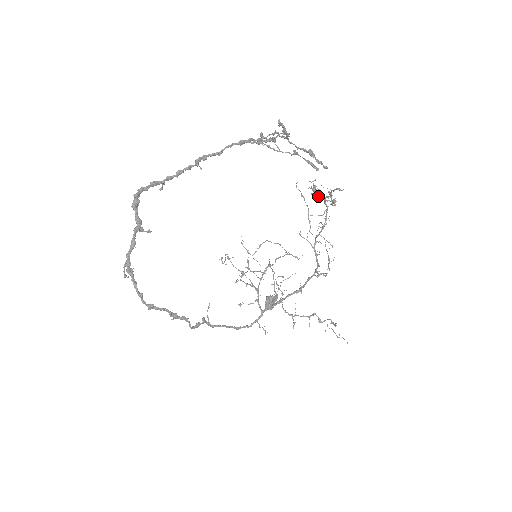
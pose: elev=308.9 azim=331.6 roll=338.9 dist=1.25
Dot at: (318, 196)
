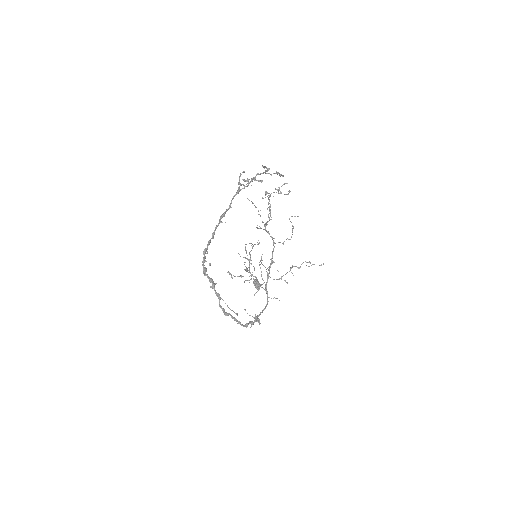
Dot at: (284, 194)
